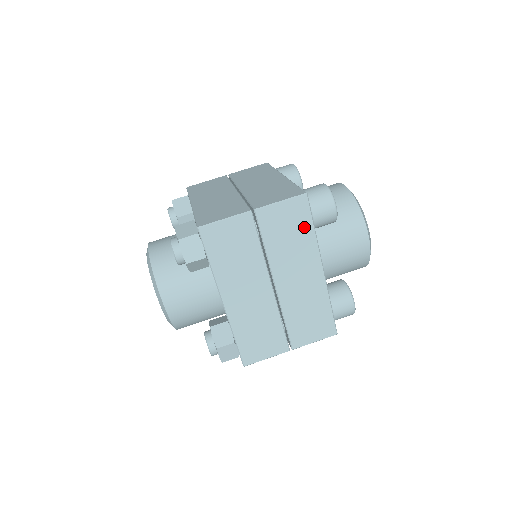
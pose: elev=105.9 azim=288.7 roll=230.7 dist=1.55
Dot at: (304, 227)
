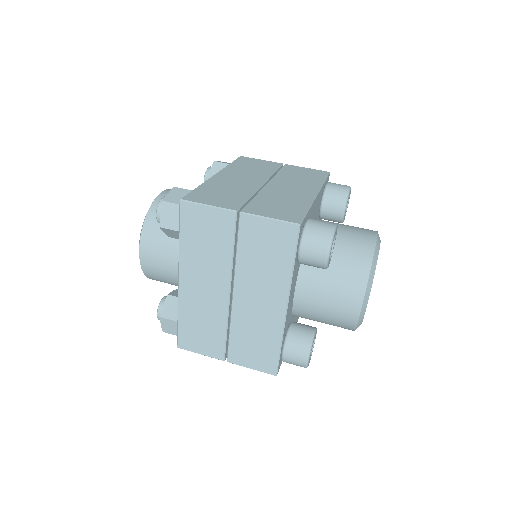
Dot at: (283, 256)
